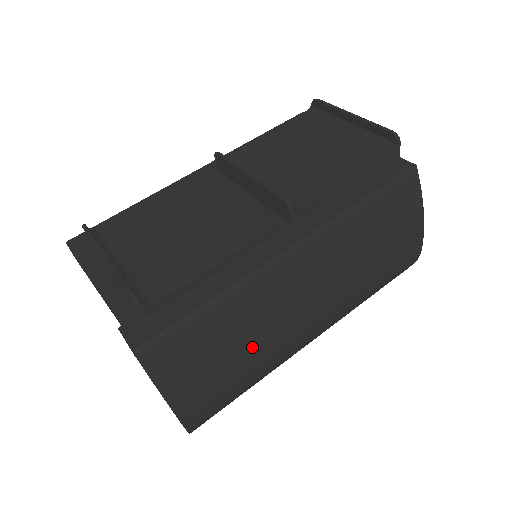
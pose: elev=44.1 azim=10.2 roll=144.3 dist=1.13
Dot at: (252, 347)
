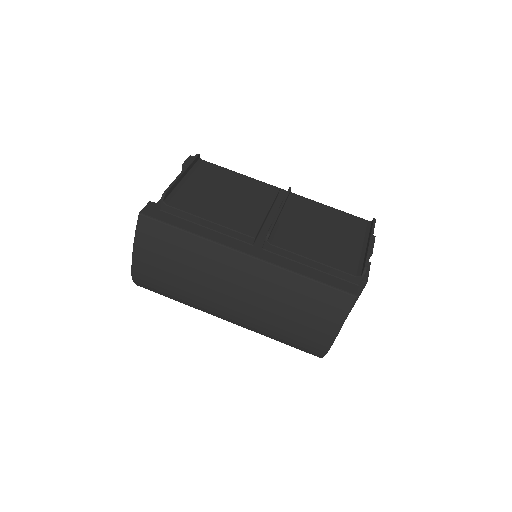
Dot at: (187, 276)
